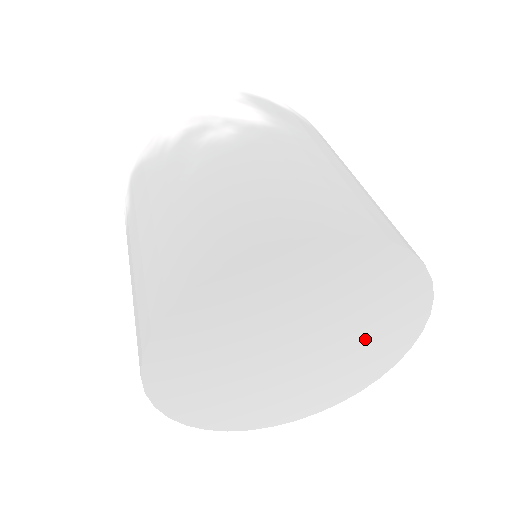
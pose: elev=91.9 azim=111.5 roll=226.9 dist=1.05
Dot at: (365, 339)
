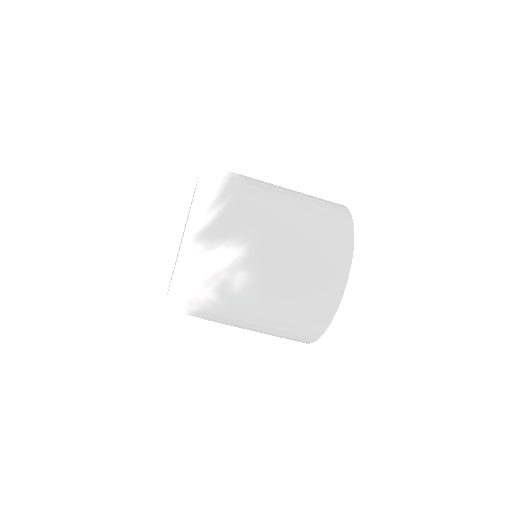
Dot at: occluded
